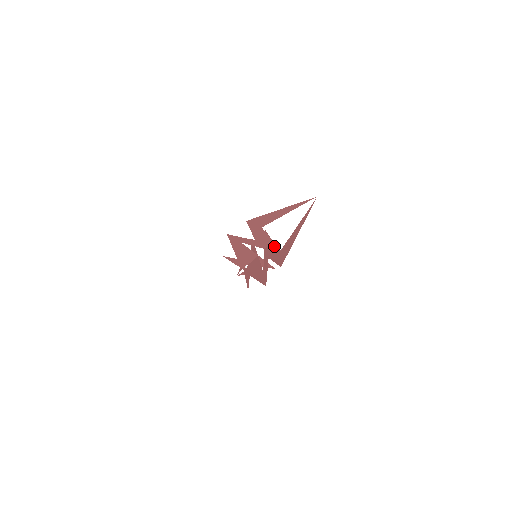
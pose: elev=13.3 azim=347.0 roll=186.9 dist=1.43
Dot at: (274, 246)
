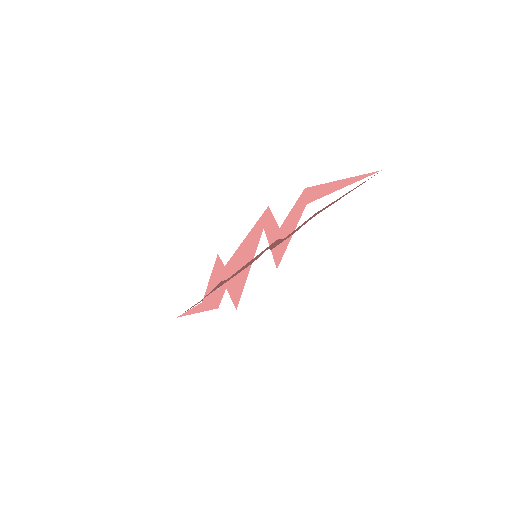
Dot at: (298, 229)
